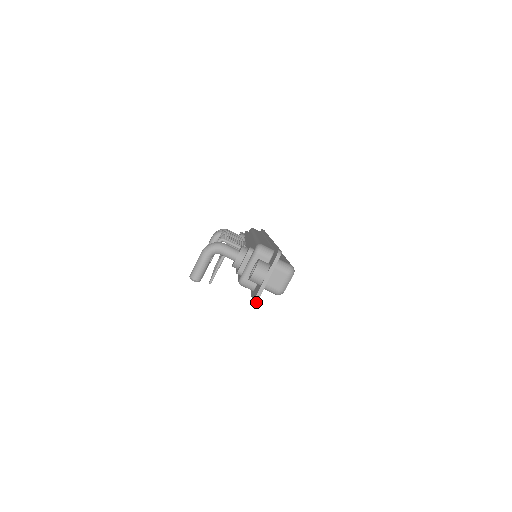
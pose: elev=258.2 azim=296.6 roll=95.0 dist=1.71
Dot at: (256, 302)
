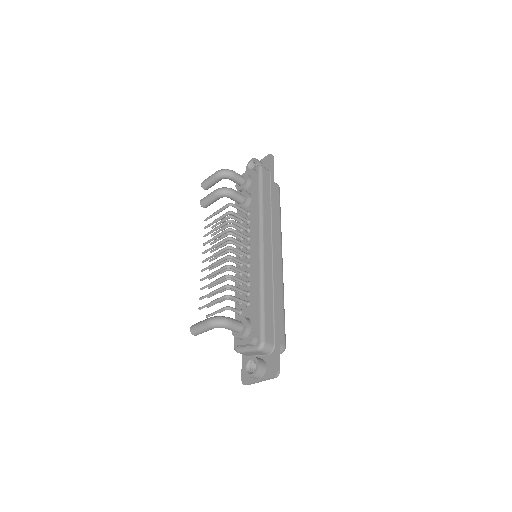
Dot at: (245, 384)
